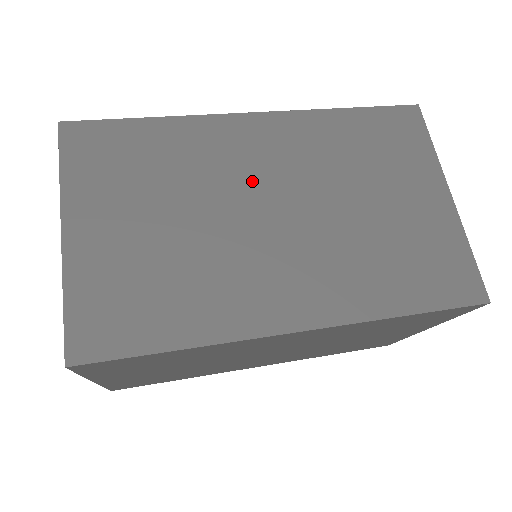
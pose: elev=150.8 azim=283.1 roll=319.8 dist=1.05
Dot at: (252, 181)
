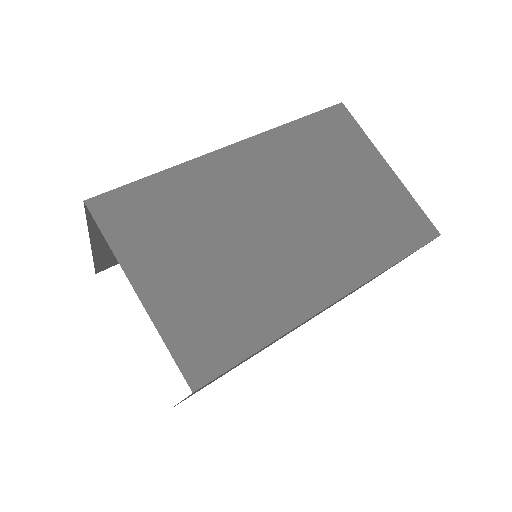
Dot at: (256, 201)
